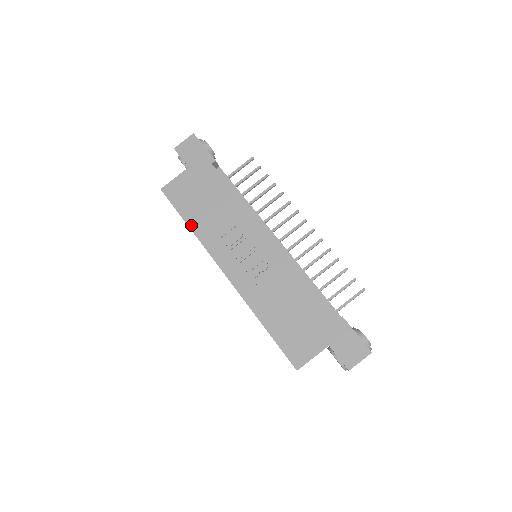
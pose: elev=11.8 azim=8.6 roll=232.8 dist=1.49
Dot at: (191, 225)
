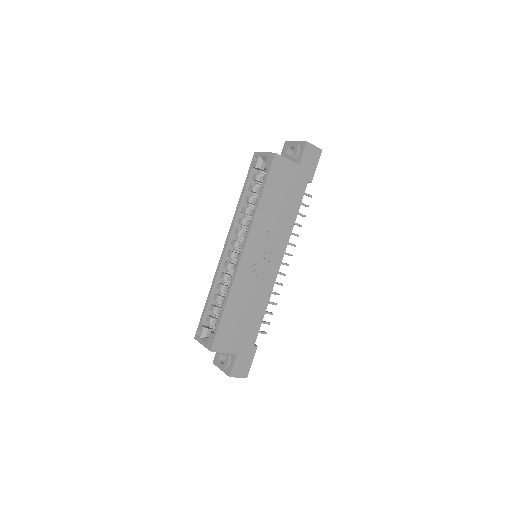
Dot at: (262, 200)
